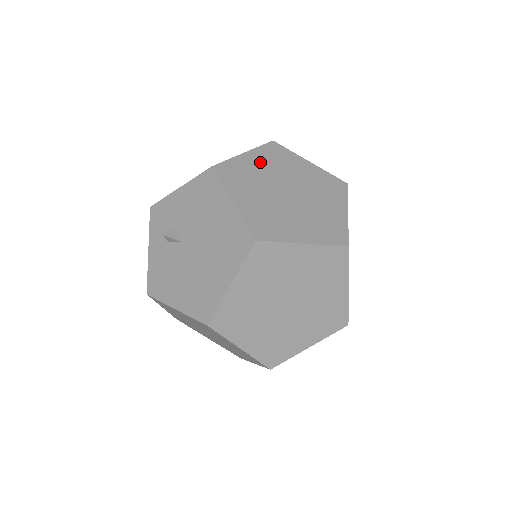
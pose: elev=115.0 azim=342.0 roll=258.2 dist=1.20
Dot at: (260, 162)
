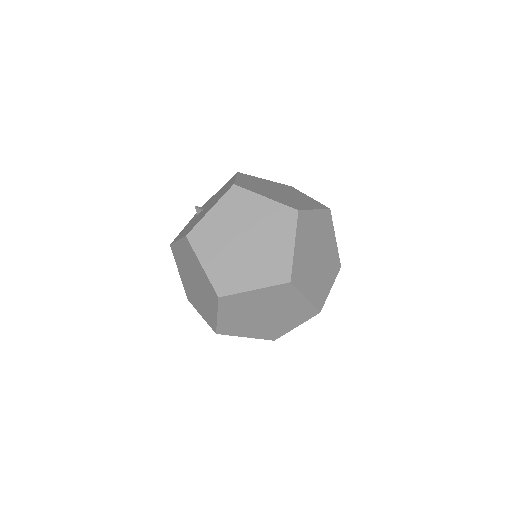
Dot at: (272, 183)
